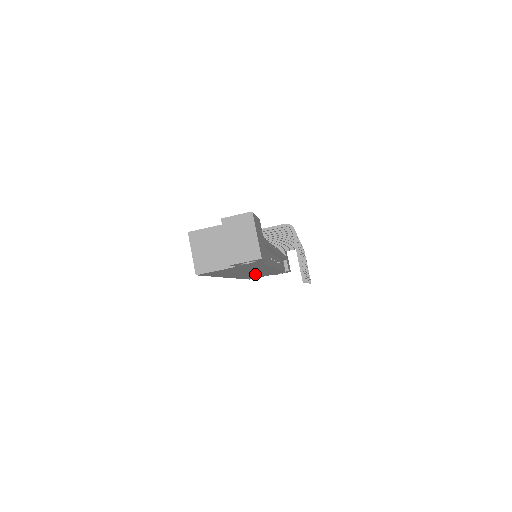
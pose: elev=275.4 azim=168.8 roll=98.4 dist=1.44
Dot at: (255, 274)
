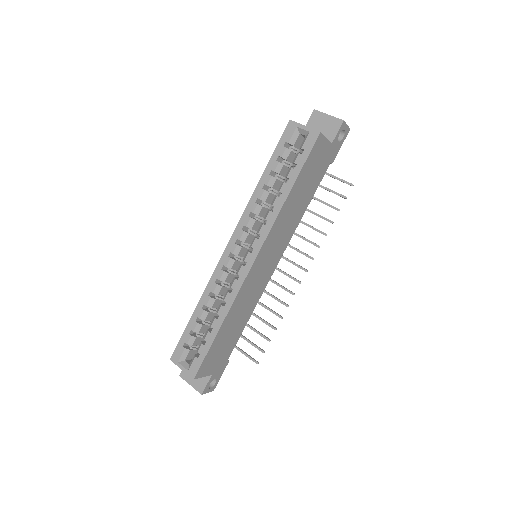
Dot at: (248, 294)
